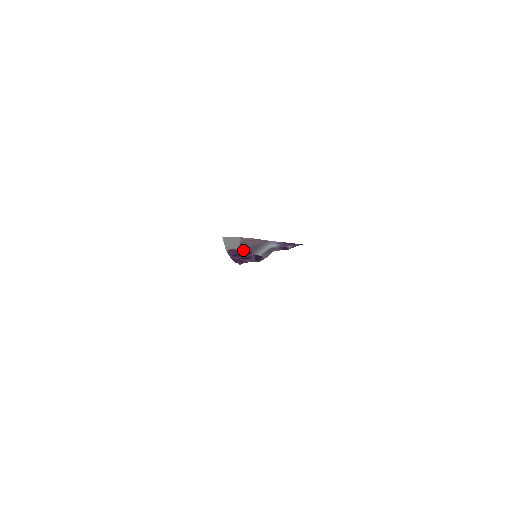
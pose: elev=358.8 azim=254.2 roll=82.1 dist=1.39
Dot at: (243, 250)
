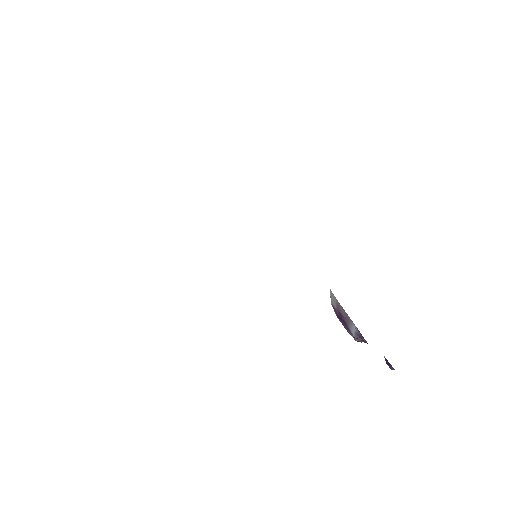
Dot at: (340, 315)
